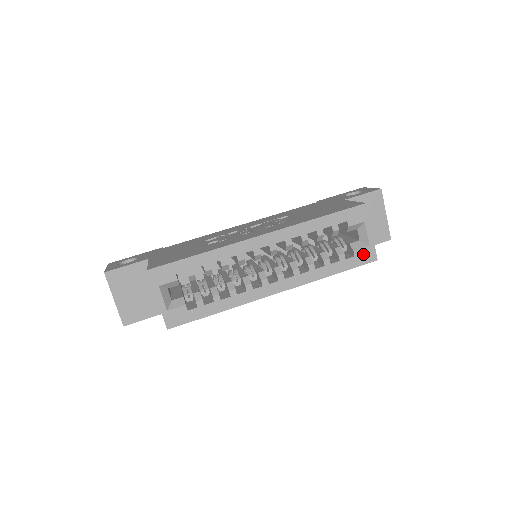
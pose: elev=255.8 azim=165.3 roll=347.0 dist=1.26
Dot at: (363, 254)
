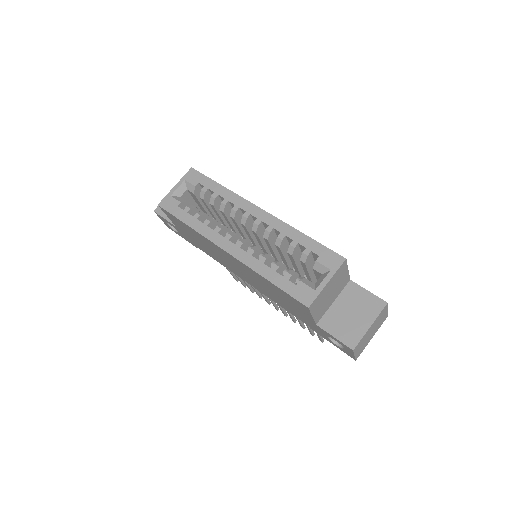
Dot at: (304, 291)
